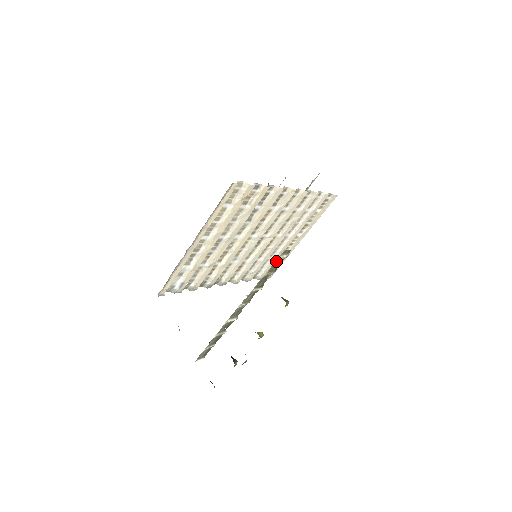
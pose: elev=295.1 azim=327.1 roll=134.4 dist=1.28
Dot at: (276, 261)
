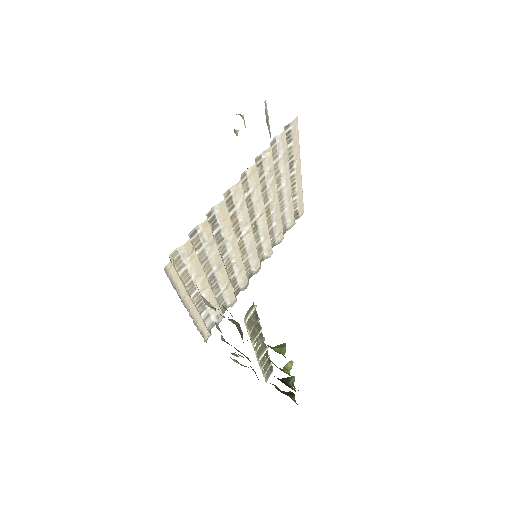
Dot at: (248, 320)
